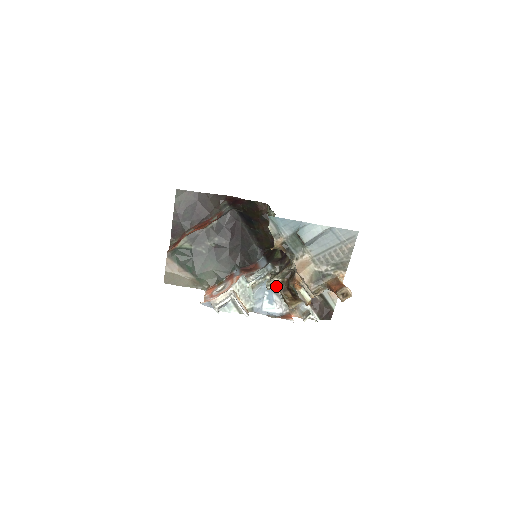
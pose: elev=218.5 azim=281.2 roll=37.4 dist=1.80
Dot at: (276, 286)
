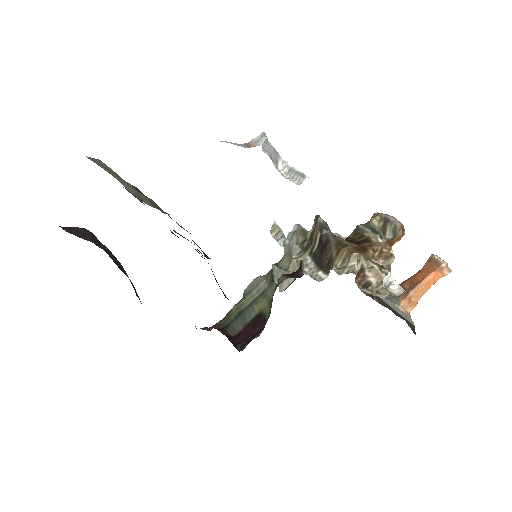
Dot at: (329, 229)
